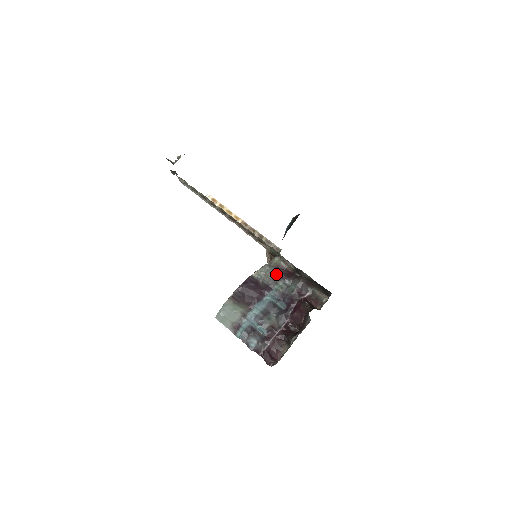
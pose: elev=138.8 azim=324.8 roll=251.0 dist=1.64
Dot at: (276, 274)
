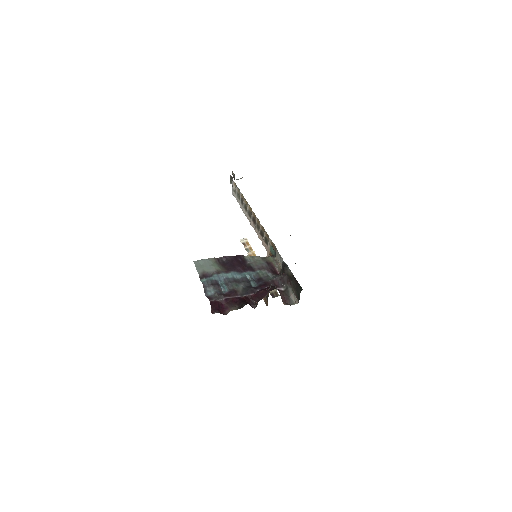
Dot at: (264, 265)
